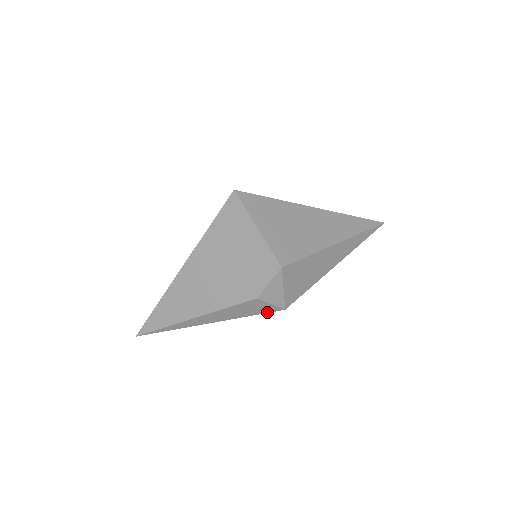
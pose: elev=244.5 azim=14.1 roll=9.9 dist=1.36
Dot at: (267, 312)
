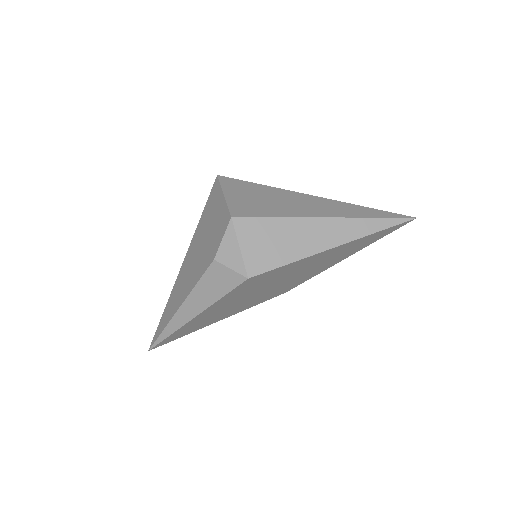
Dot at: (234, 287)
